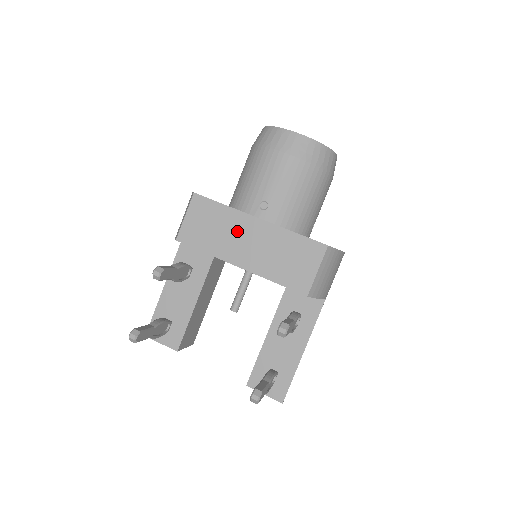
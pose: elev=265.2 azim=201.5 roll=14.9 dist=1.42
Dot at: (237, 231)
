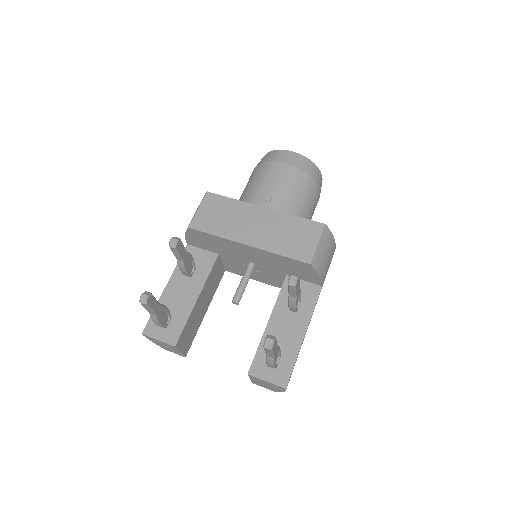
Dot at: (245, 217)
